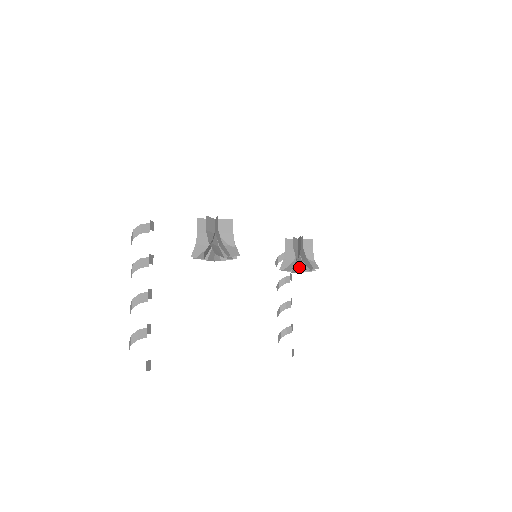
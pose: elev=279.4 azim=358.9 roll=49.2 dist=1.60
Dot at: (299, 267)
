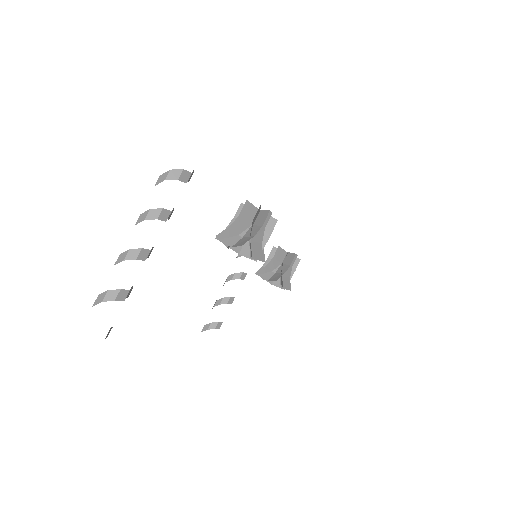
Dot at: occluded
